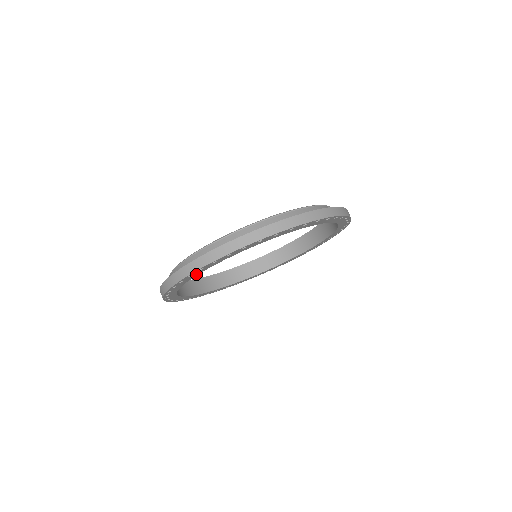
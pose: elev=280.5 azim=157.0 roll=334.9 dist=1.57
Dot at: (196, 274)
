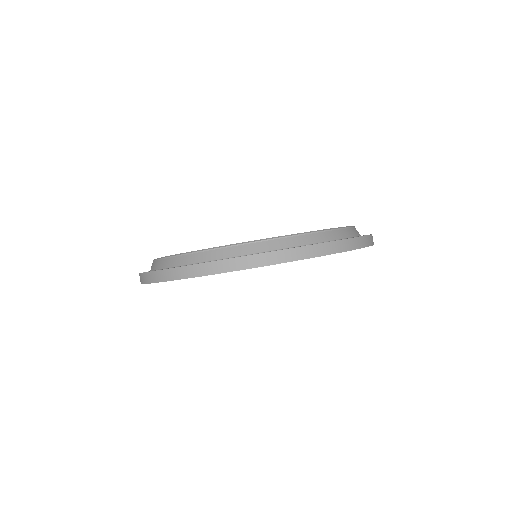
Dot at: occluded
